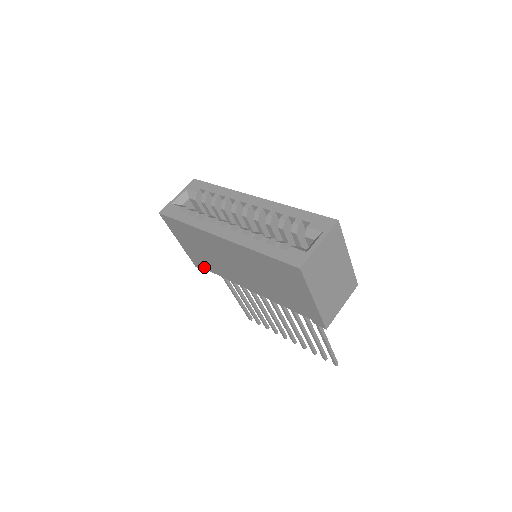
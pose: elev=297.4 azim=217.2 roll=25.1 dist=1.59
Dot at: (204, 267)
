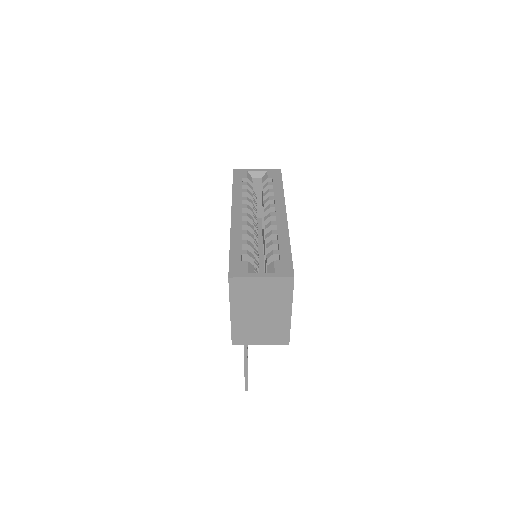
Dot at: occluded
